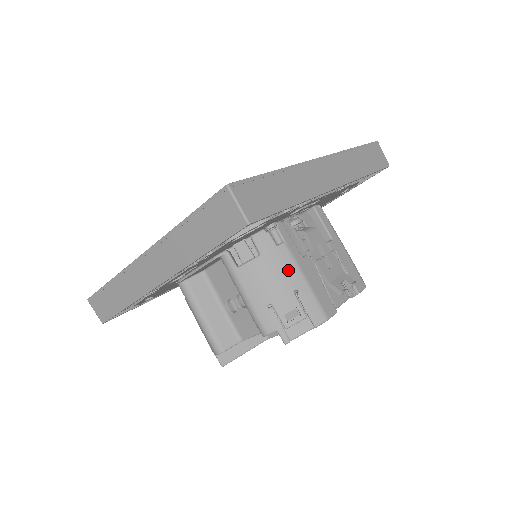
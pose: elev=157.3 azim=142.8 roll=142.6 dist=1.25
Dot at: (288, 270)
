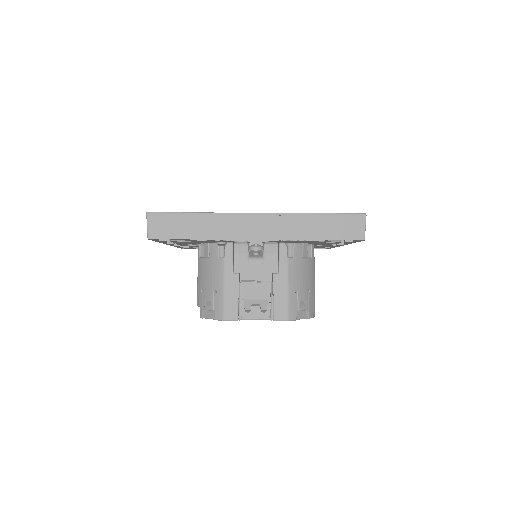
Dot at: (217, 276)
